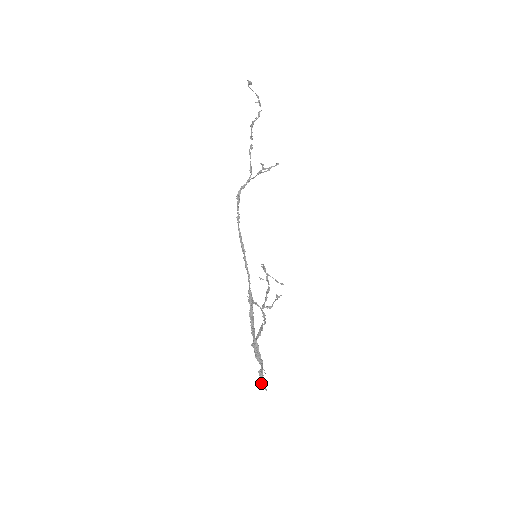
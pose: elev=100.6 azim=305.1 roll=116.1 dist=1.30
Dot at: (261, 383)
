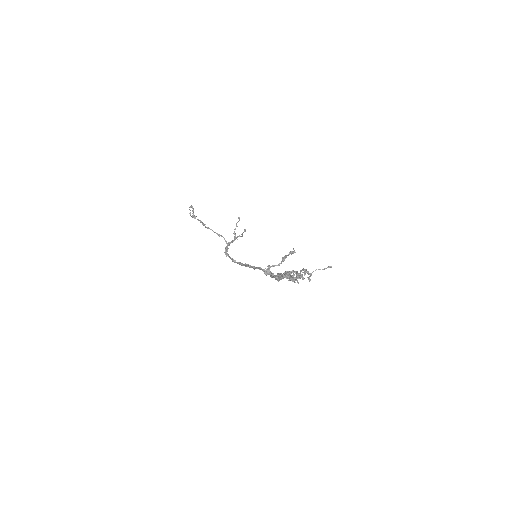
Dot at: (290, 278)
